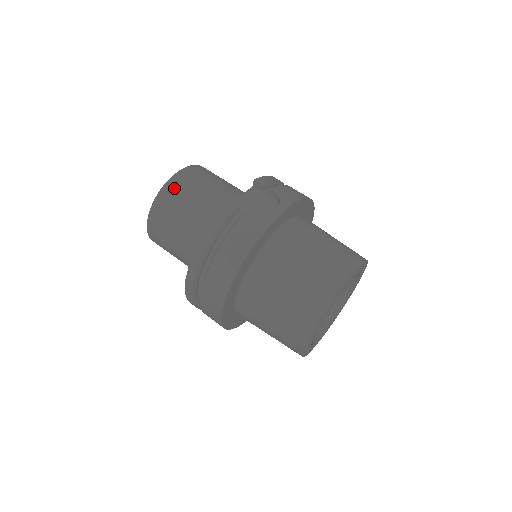
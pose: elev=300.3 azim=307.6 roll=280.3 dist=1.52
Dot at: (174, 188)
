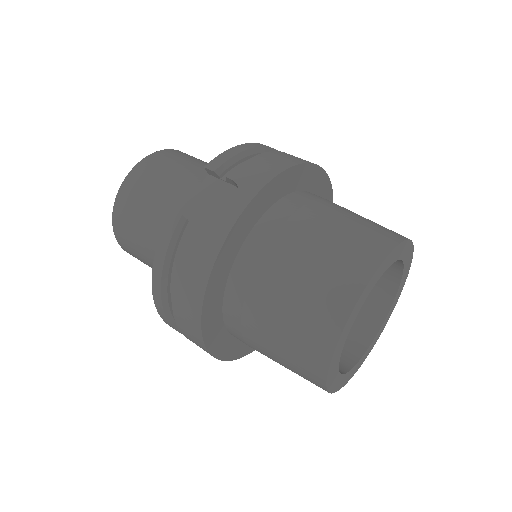
Dot at: (126, 199)
